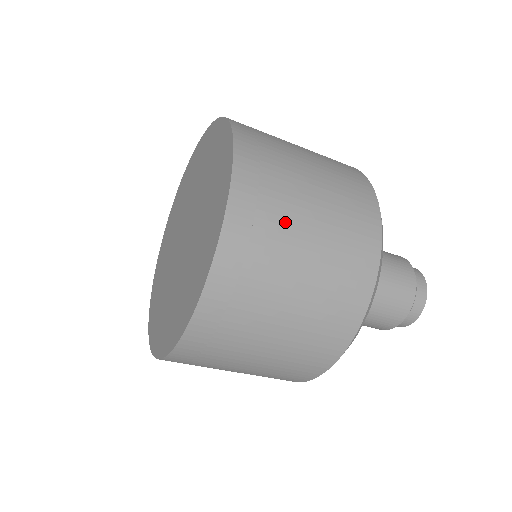
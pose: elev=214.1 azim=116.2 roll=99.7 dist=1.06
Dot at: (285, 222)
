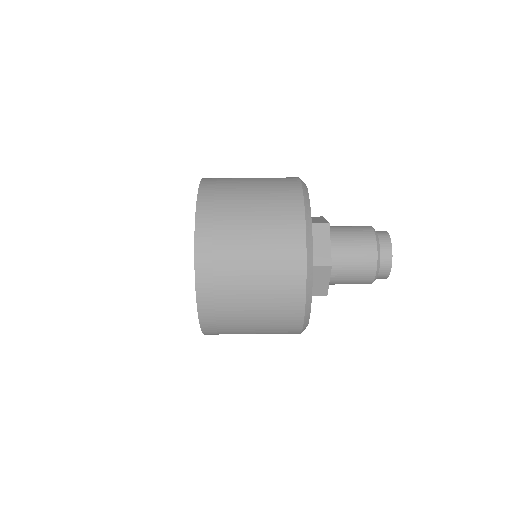
Dot at: (233, 206)
